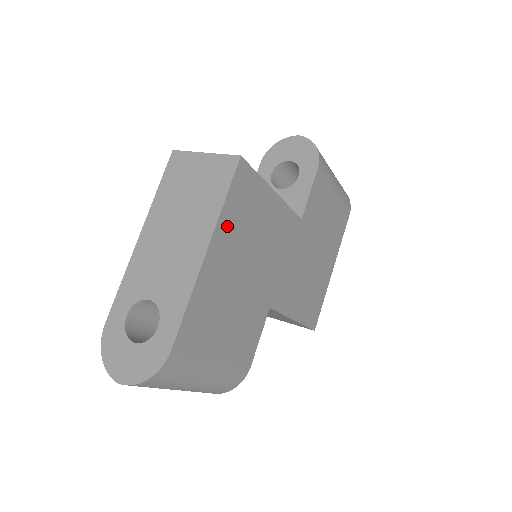
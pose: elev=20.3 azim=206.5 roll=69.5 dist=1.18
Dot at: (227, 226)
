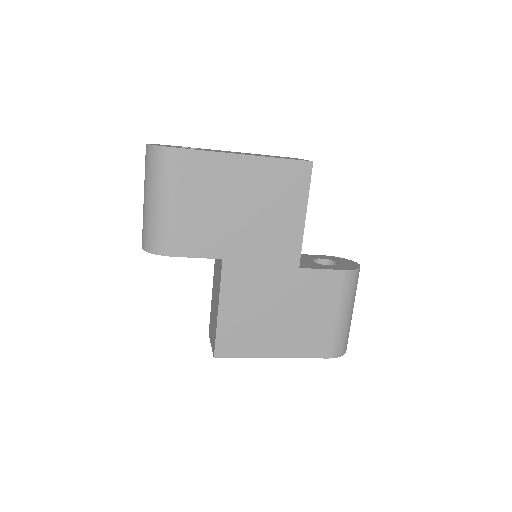
Dot at: (267, 169)
